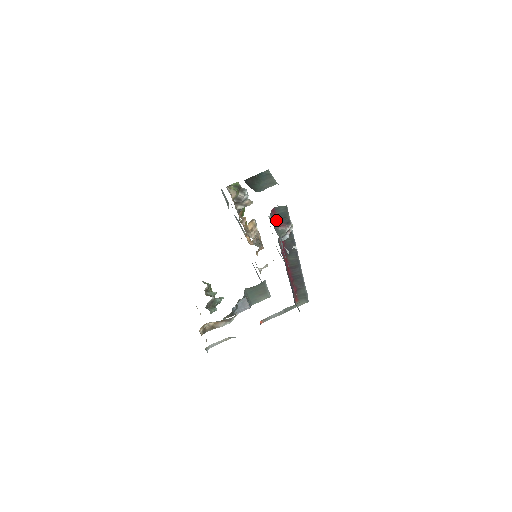
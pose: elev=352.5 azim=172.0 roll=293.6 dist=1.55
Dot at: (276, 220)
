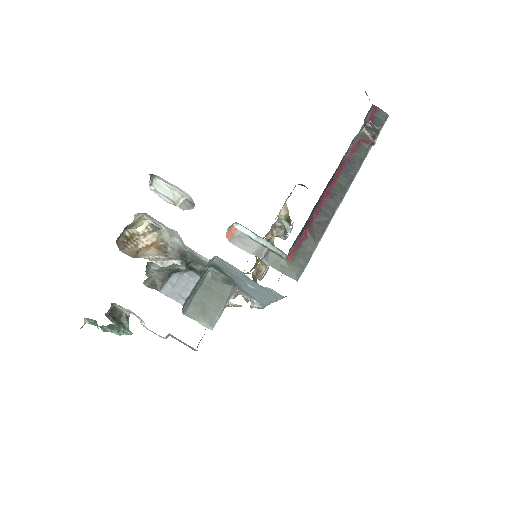
Dot at: (369, 119)
